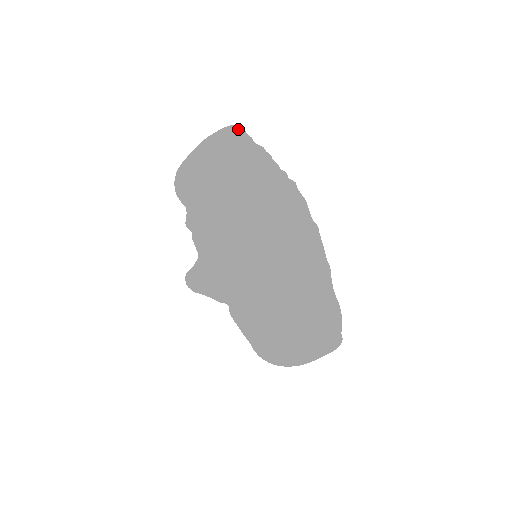
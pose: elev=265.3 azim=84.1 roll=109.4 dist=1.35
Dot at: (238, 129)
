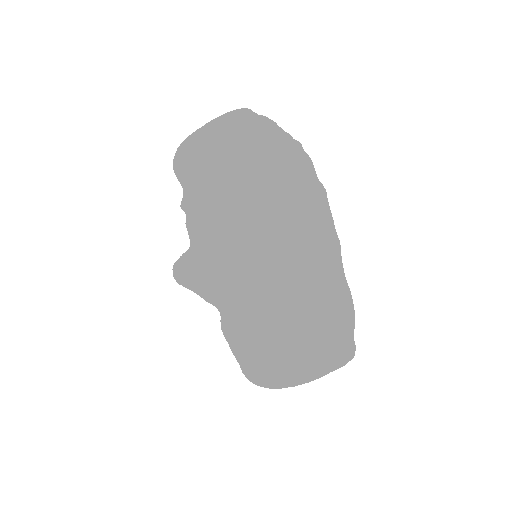
Dot at: (245, 108)
